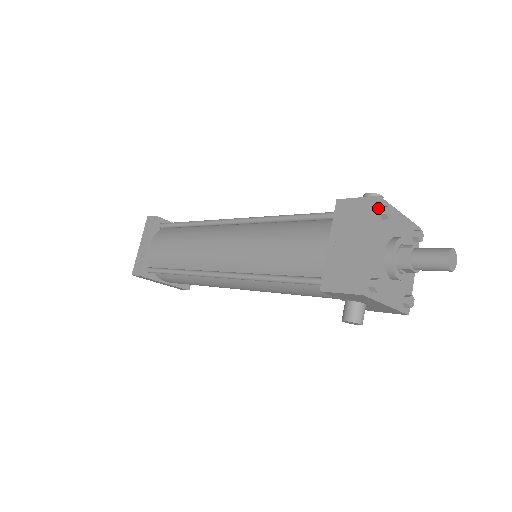
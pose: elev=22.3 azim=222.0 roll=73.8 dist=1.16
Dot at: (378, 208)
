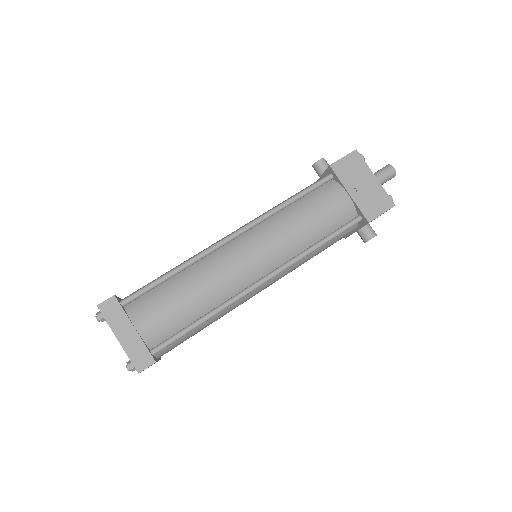
Dot at: (361, 156)
